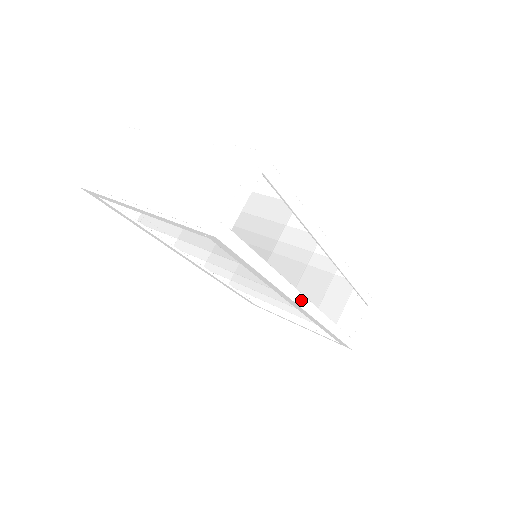
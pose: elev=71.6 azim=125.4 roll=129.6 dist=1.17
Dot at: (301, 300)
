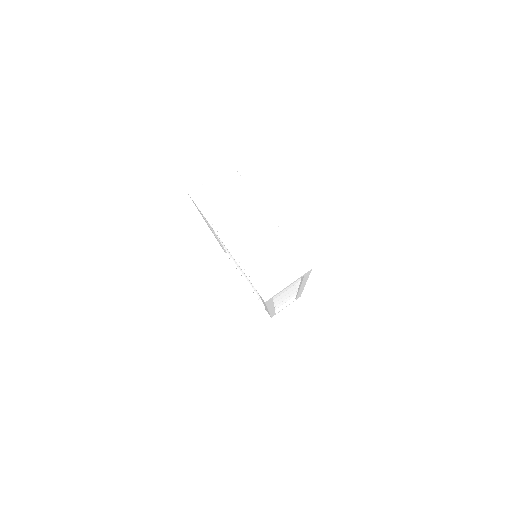
Dot at: occluded
